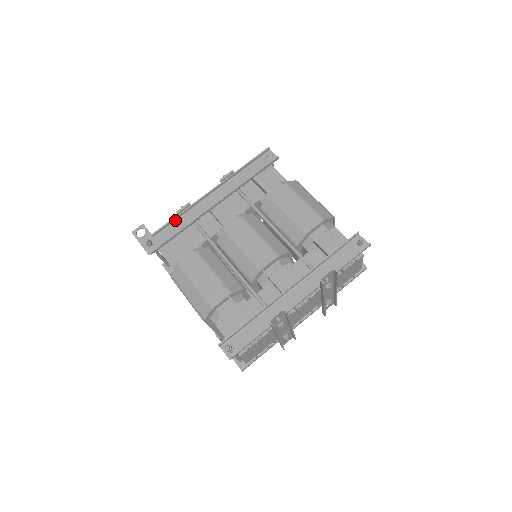
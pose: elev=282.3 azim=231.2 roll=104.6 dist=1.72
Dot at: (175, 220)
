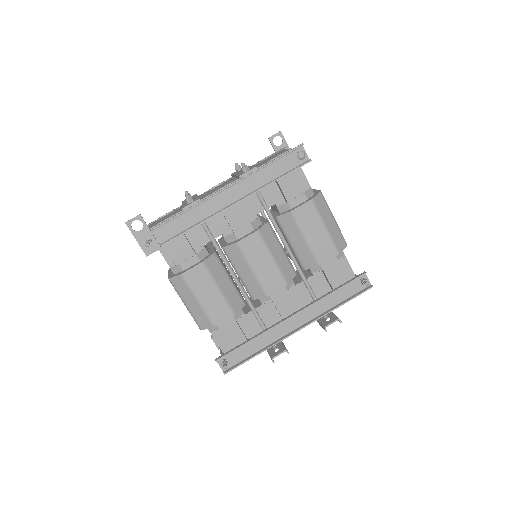
Dot at: (179, 214)
